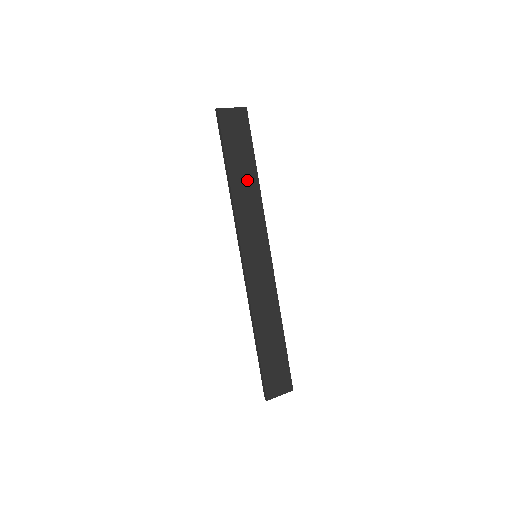
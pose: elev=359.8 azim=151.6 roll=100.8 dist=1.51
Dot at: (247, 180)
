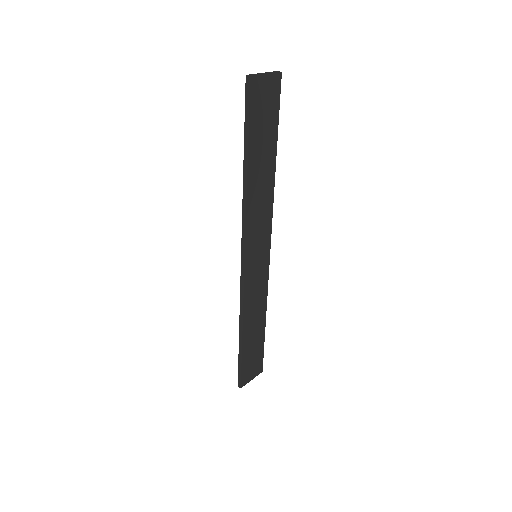
Dot at: (264, 171)
